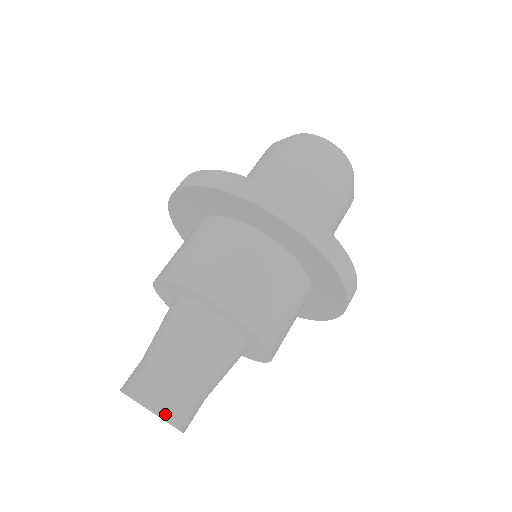
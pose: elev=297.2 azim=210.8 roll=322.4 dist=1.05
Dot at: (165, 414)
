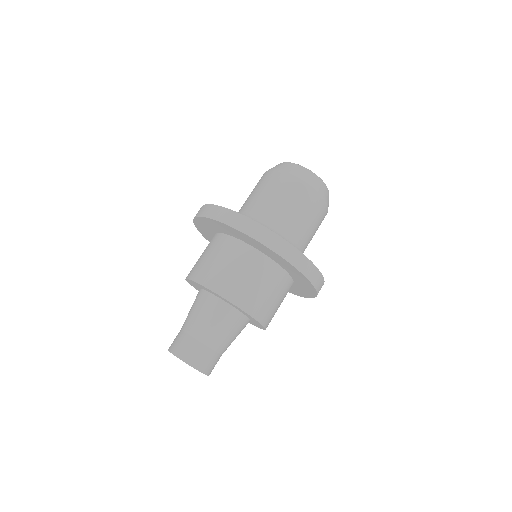
Dot at: (189, 361)
